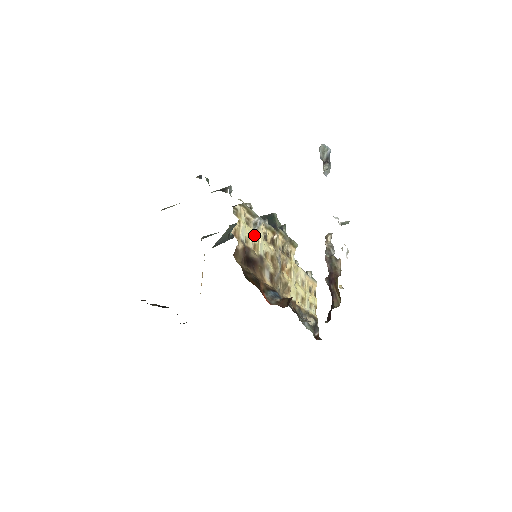
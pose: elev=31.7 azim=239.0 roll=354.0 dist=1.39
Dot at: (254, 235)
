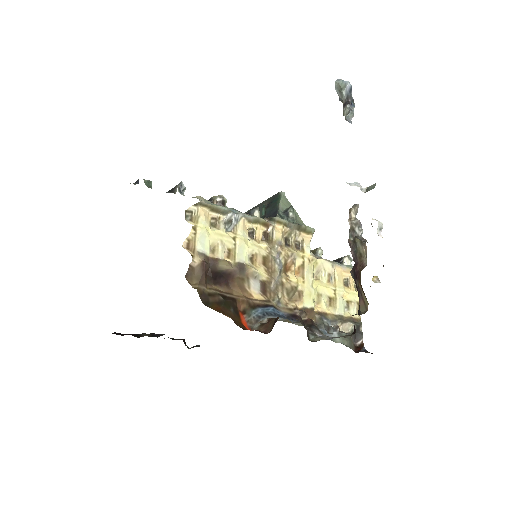
Dot at: (226, 238)
